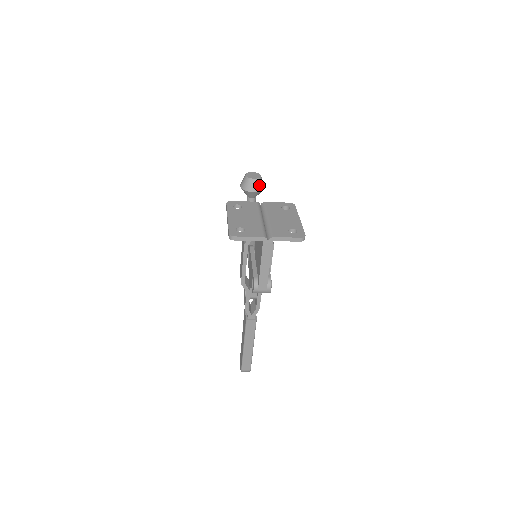
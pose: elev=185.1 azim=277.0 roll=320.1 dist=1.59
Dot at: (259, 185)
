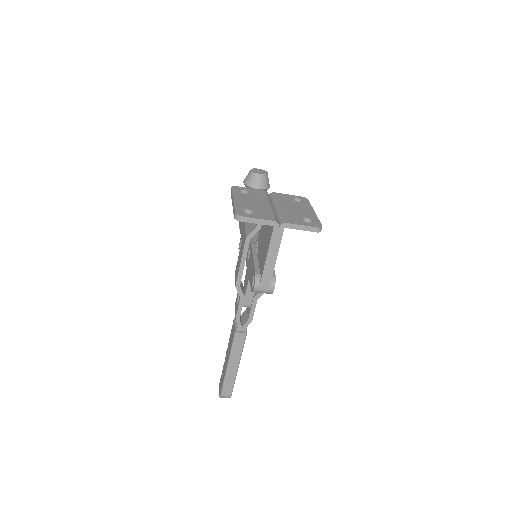
Dot at: (265, 182)
